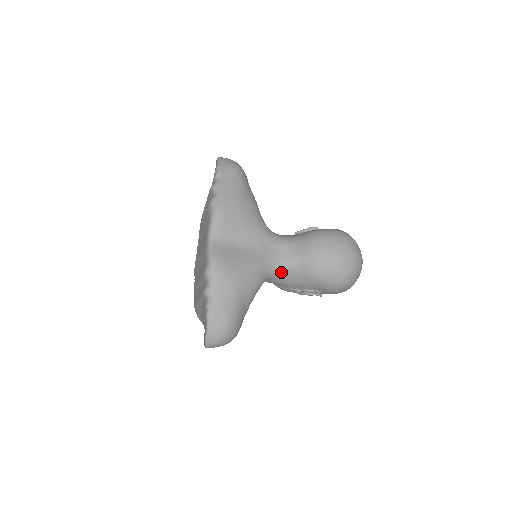
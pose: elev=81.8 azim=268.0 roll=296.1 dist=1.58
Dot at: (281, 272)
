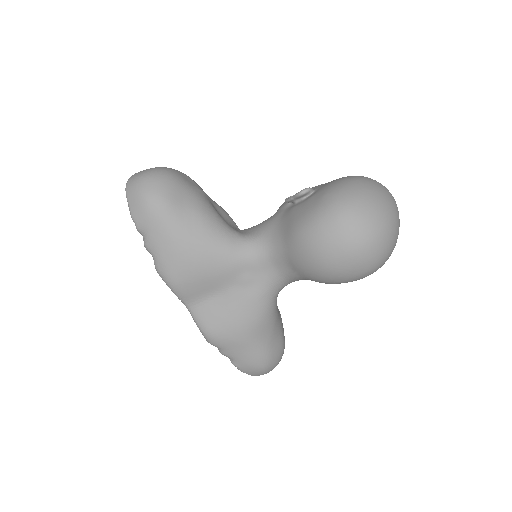
Dot at: (288, 282)
